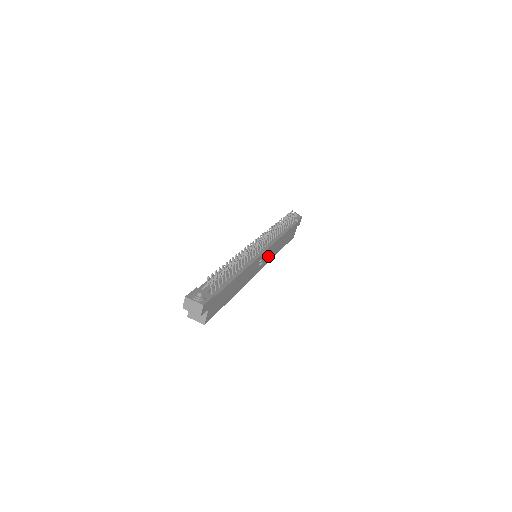
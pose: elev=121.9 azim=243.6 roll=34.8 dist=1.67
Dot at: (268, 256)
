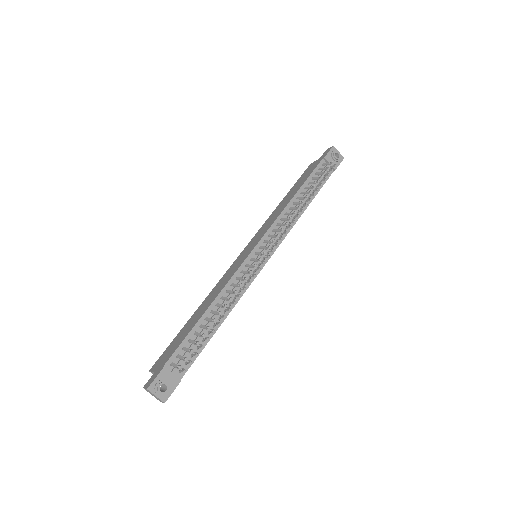
Dot at: occluded
